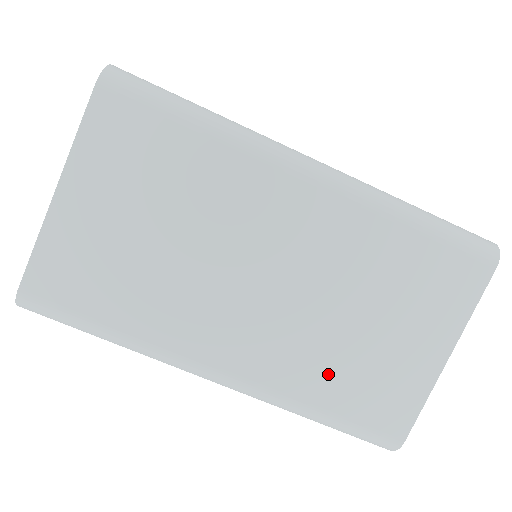
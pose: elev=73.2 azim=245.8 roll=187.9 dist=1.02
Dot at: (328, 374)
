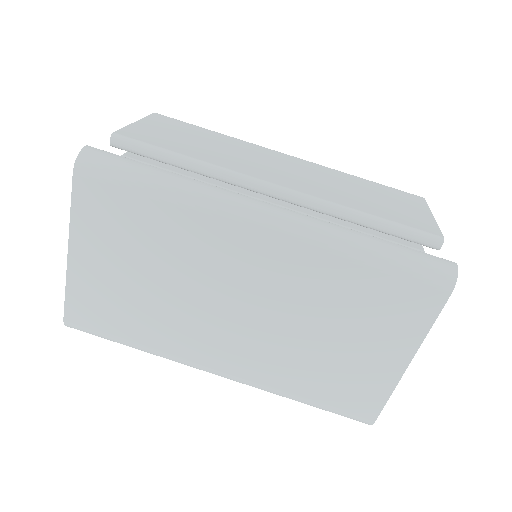
Dot at: (303, 374)
